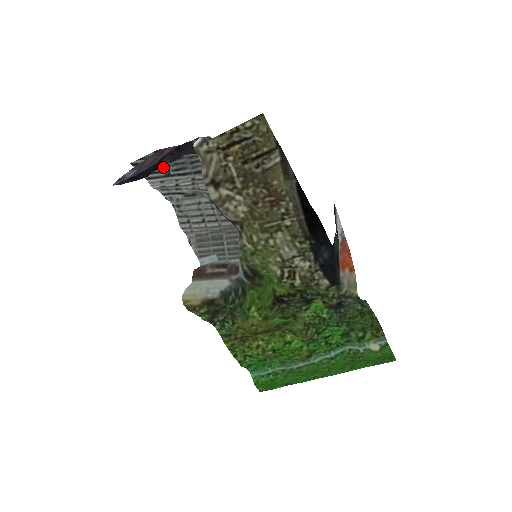
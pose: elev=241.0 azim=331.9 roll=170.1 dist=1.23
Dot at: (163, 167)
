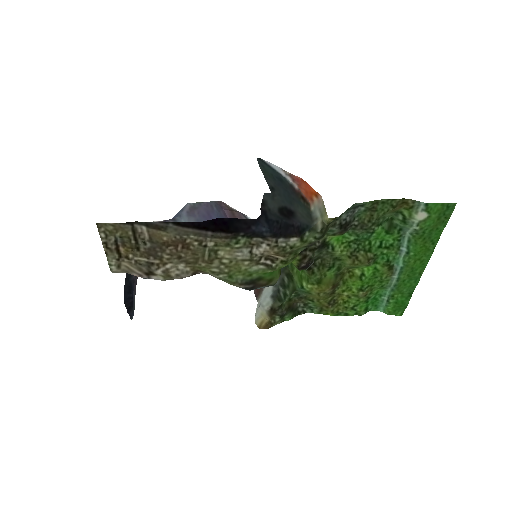
Dot at: occluded
